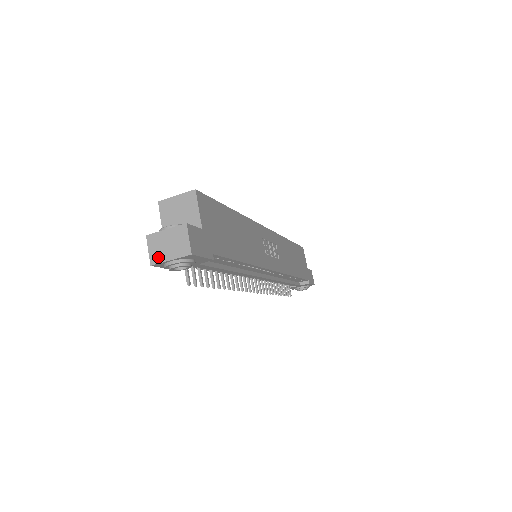
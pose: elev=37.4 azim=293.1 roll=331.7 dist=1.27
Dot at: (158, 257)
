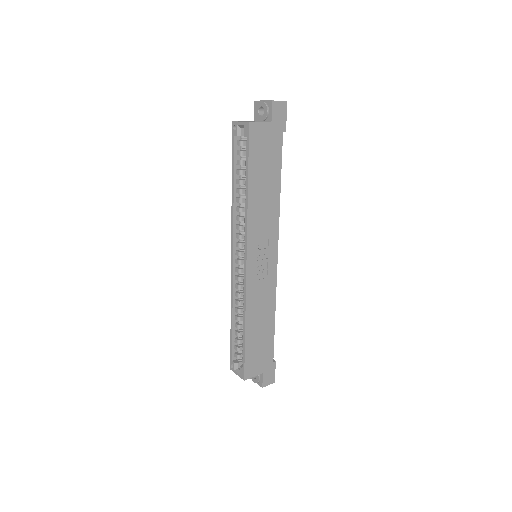
Dot at: occluded
